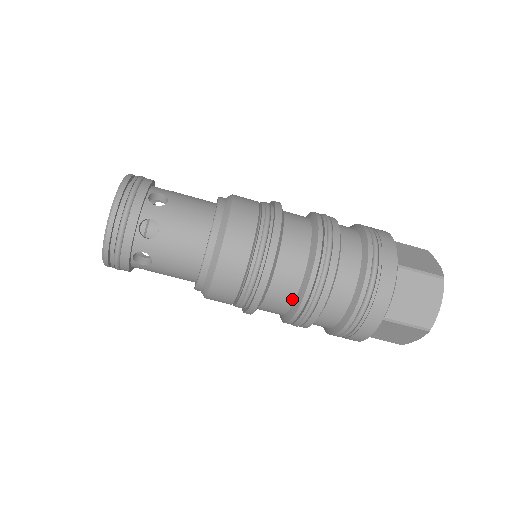
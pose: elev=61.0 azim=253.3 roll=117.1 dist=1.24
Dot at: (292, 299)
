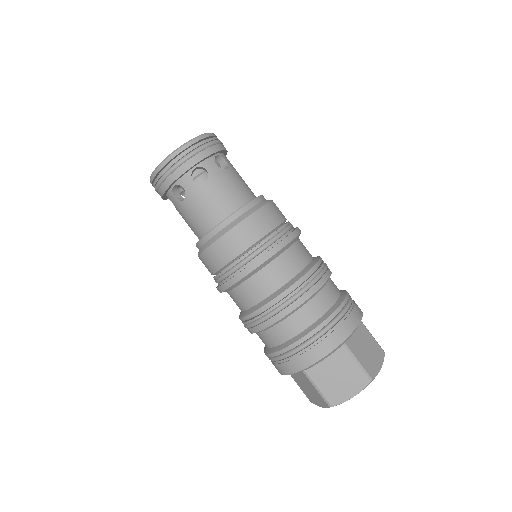
Dot at: (289, 278)
